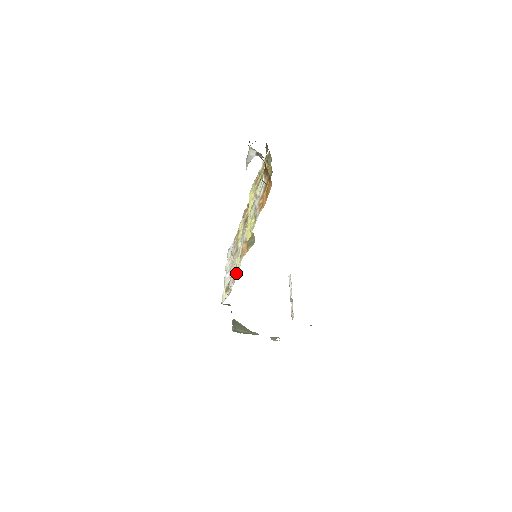
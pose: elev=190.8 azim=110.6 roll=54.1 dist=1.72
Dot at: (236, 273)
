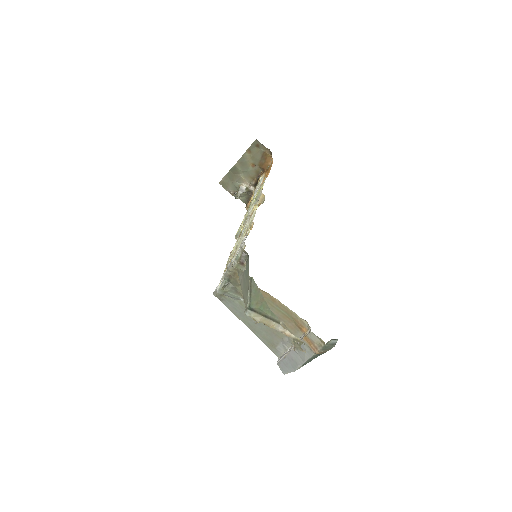
Dot at: occluded
